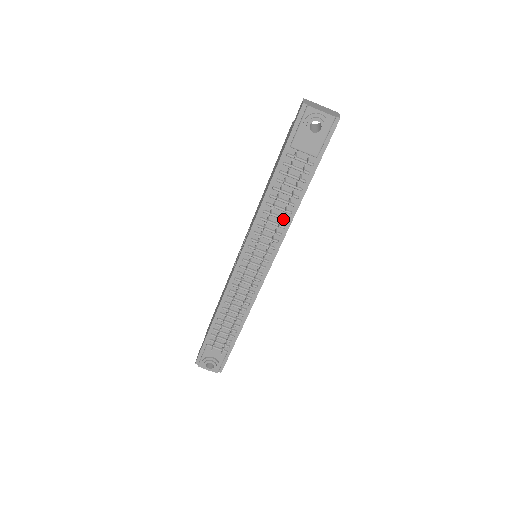
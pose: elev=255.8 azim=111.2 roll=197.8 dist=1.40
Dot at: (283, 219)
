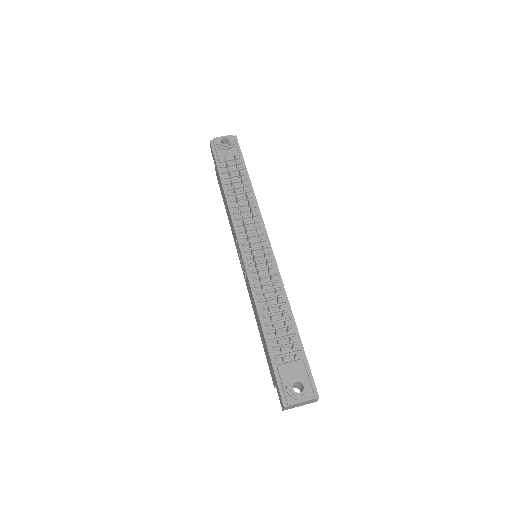
Dot at: (250, 203)
